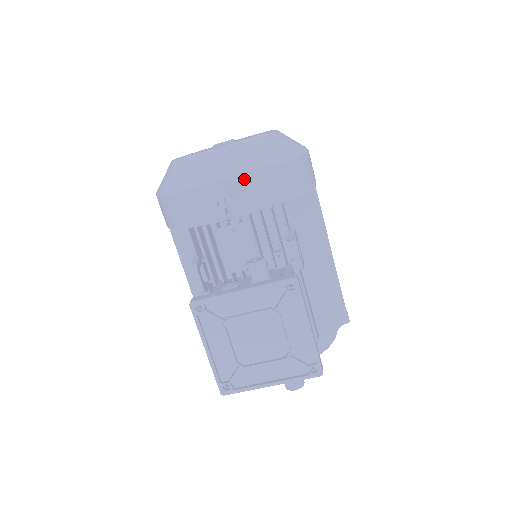
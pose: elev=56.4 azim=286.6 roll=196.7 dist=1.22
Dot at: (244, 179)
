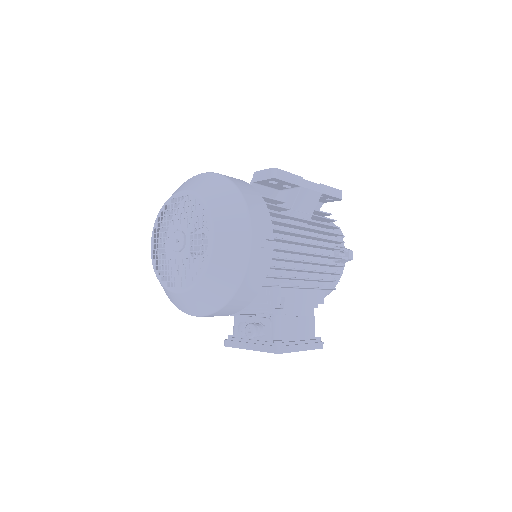
Dot at: (211, 315)
